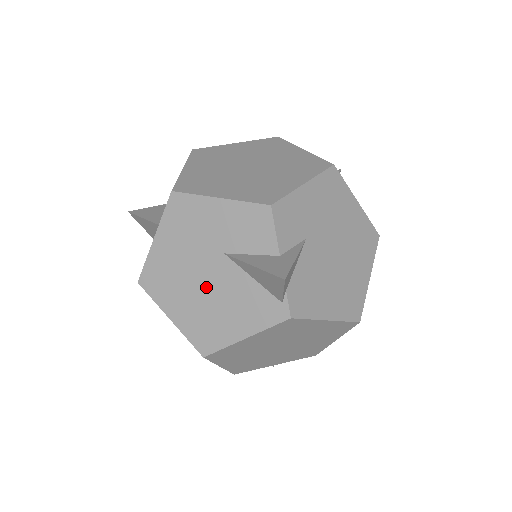
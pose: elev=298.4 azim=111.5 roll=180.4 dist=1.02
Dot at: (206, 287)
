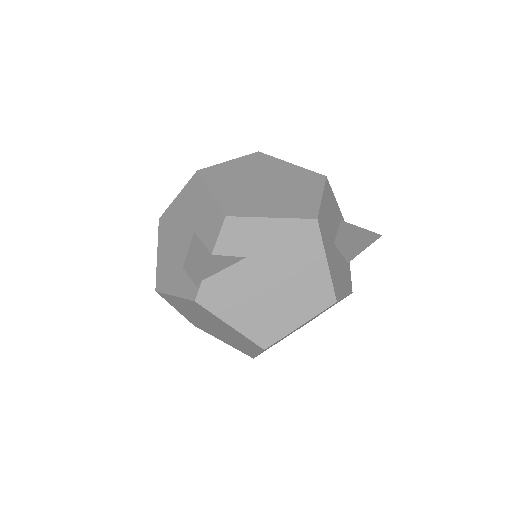
Dot at: (178, 247)
